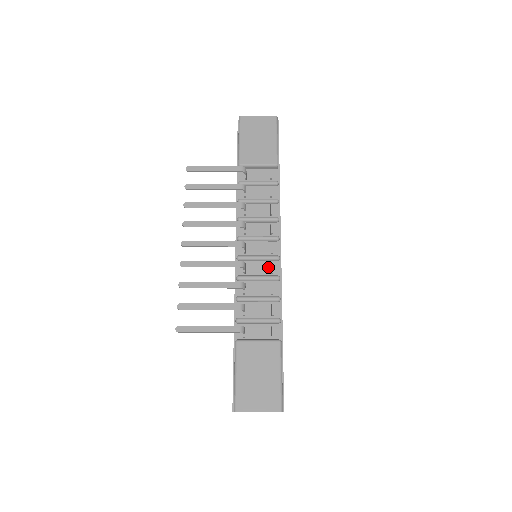
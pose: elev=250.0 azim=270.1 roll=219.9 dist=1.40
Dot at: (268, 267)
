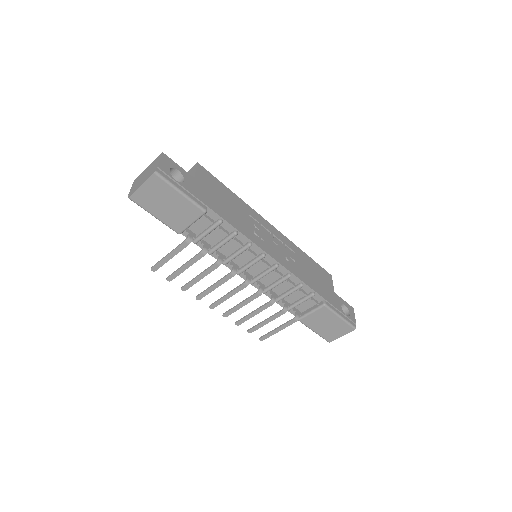
Dot at: (276, 273)
